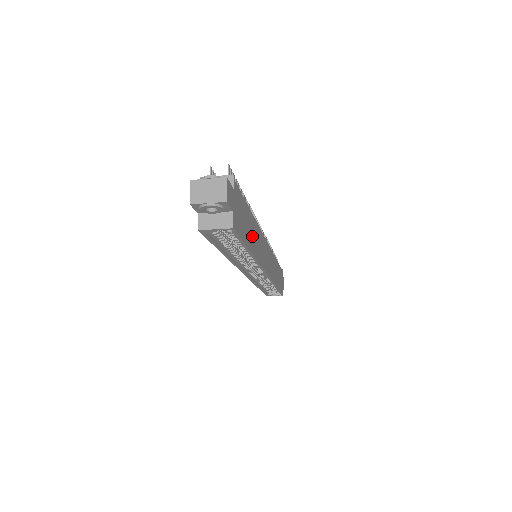
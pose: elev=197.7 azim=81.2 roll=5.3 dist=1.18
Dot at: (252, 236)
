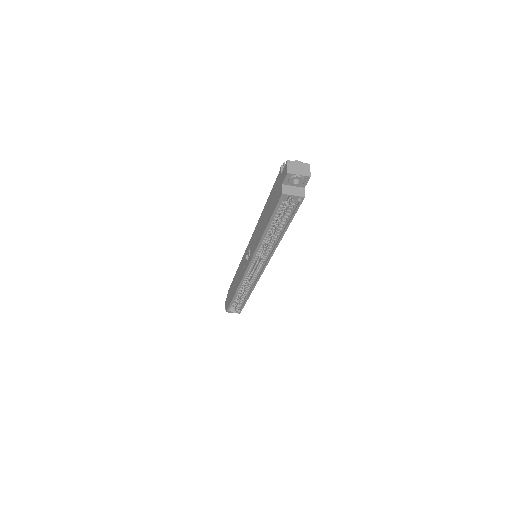
Dot at: occluded
